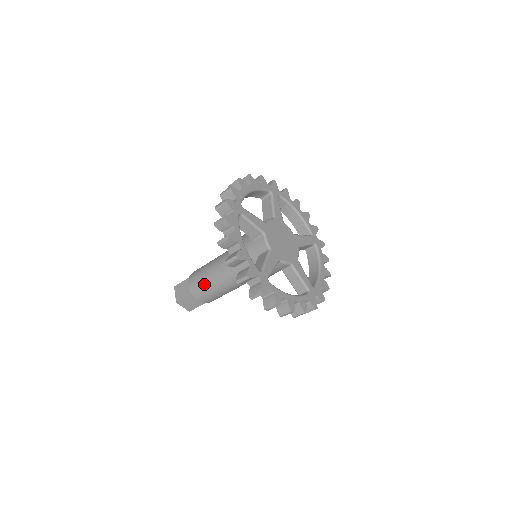
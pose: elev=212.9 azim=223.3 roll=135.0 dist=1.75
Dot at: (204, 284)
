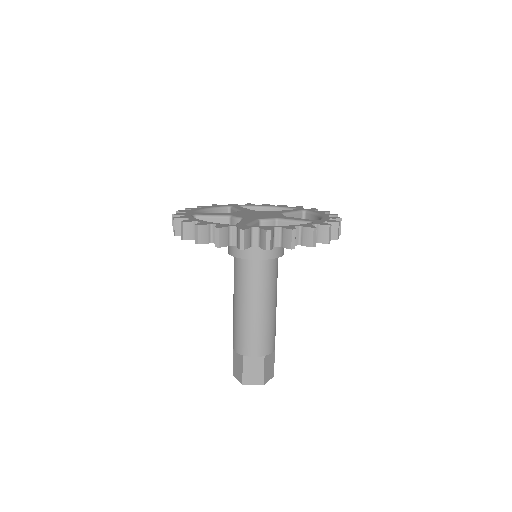
Dot at: (241, 330)
